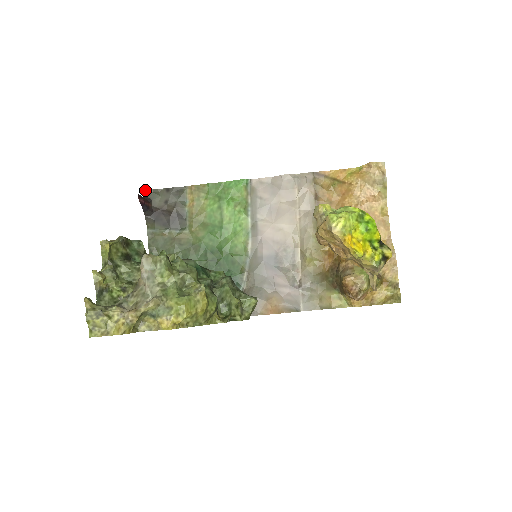
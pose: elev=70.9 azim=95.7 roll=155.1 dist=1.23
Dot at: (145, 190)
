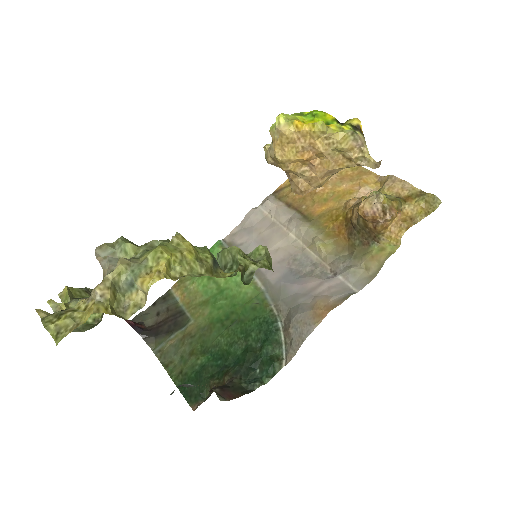
Dot at: (132, 319)
